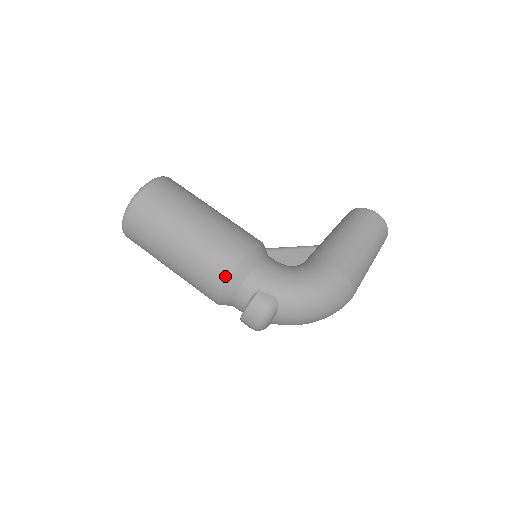
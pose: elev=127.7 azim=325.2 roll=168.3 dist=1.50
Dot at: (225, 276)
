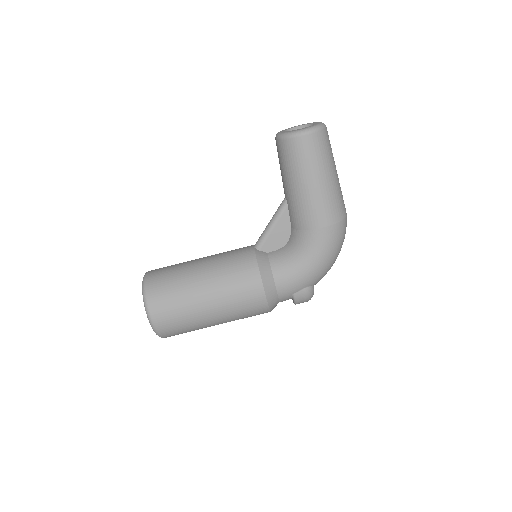
Dot at: (266, 311)
